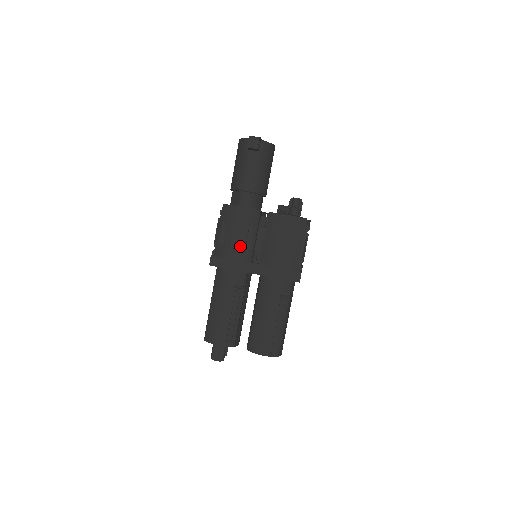
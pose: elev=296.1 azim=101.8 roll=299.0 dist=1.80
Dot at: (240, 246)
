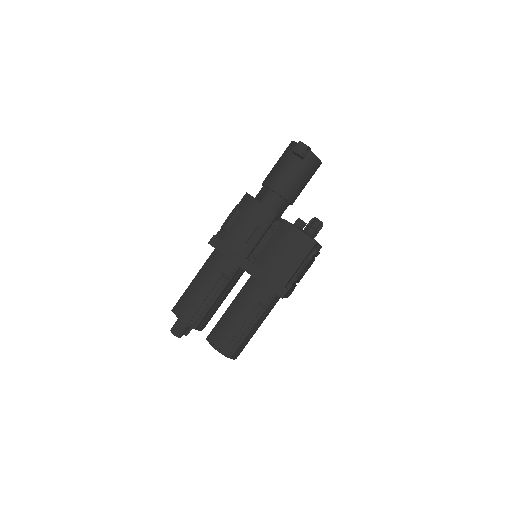
Dot at: (243, 238)
